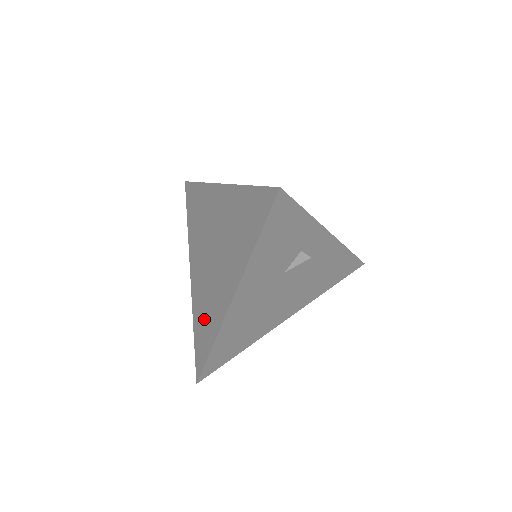
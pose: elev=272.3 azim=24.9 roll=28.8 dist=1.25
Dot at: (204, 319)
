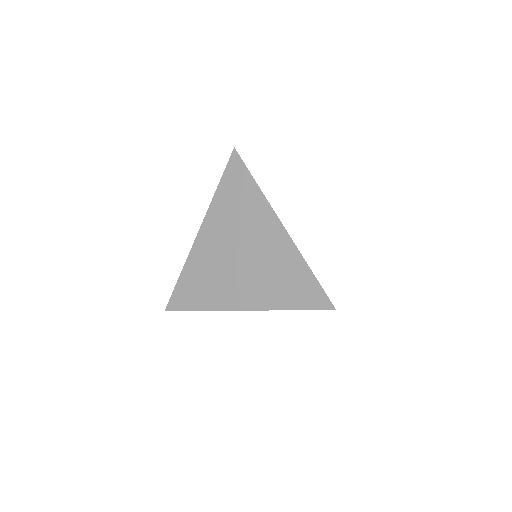
Dot at: (201, 285)
